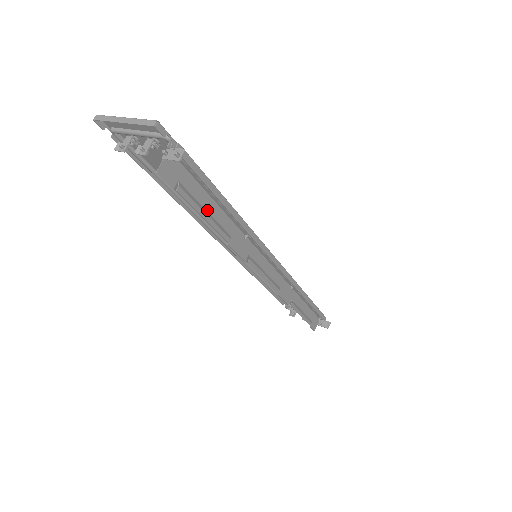
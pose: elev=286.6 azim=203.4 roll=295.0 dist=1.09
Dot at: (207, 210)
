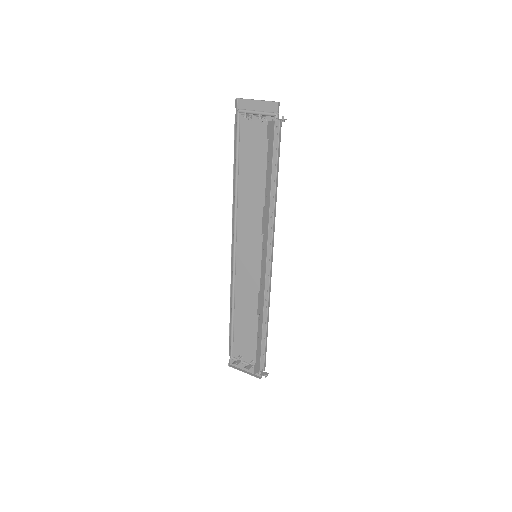
Dot at: (268, 173)
